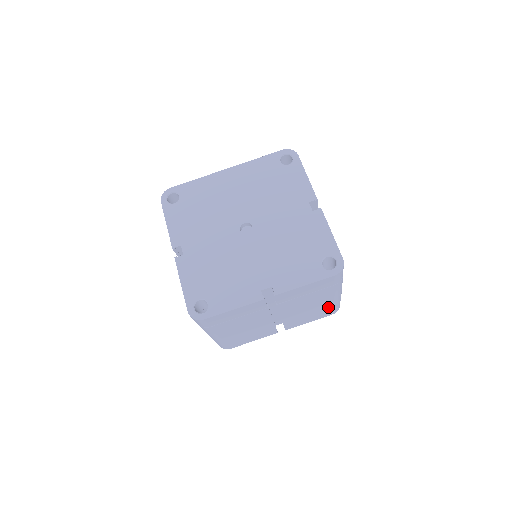
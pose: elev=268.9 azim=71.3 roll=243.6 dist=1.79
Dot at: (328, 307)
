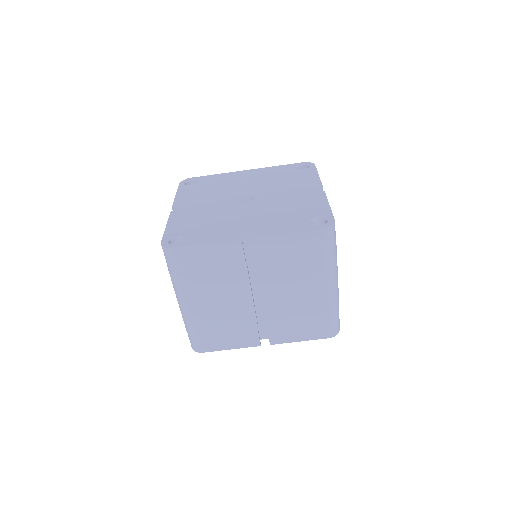
Dot at: (321, 312)
